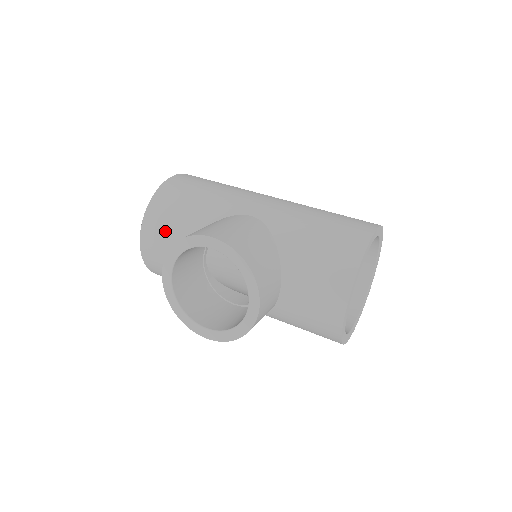
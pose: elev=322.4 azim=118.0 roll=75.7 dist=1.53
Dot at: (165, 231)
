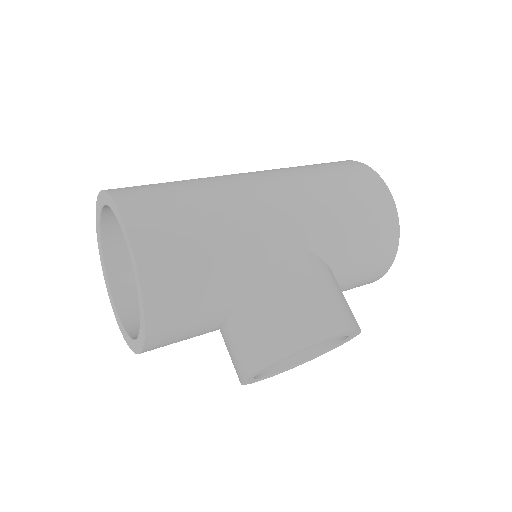
Dot at: (188, 325)
